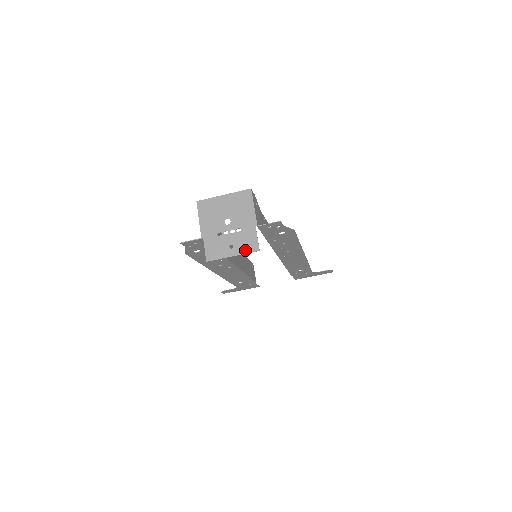
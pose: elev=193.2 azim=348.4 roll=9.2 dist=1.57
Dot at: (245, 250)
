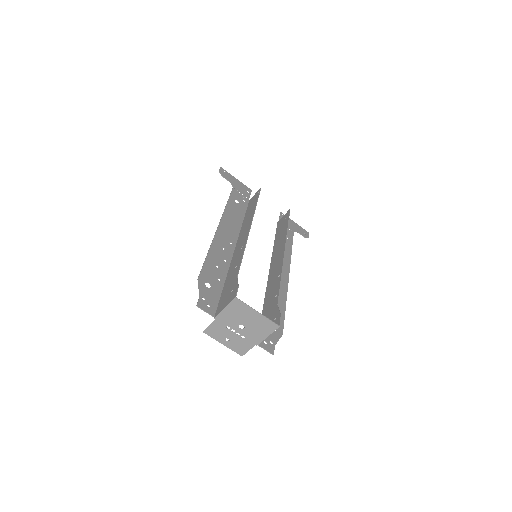
Dot at: (234, 349)
